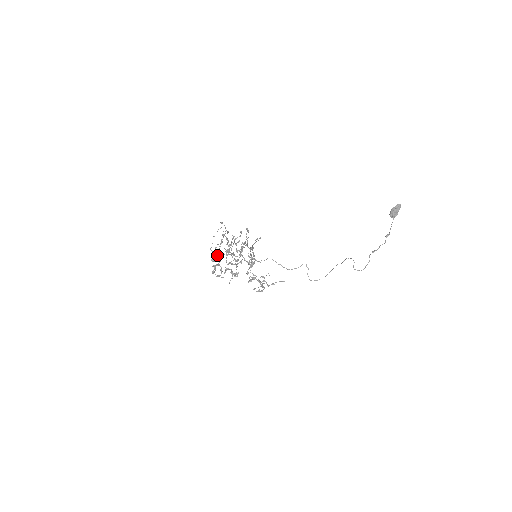
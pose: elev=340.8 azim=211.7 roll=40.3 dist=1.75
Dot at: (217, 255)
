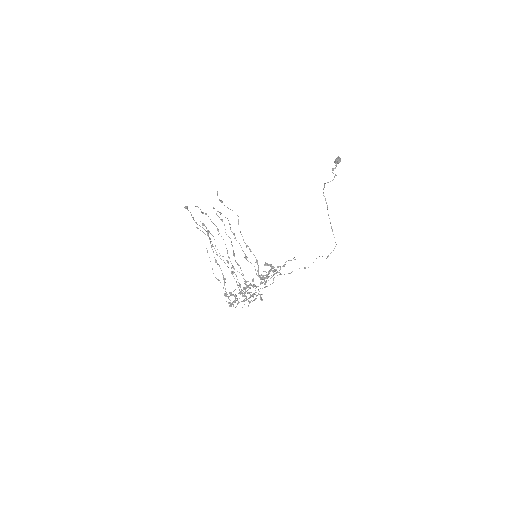
Dot at: (215, 261)
